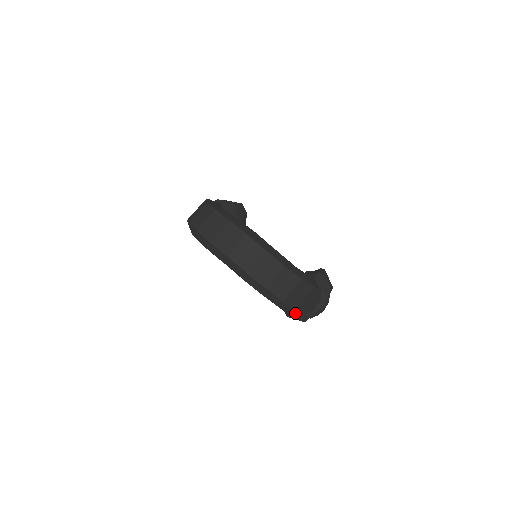
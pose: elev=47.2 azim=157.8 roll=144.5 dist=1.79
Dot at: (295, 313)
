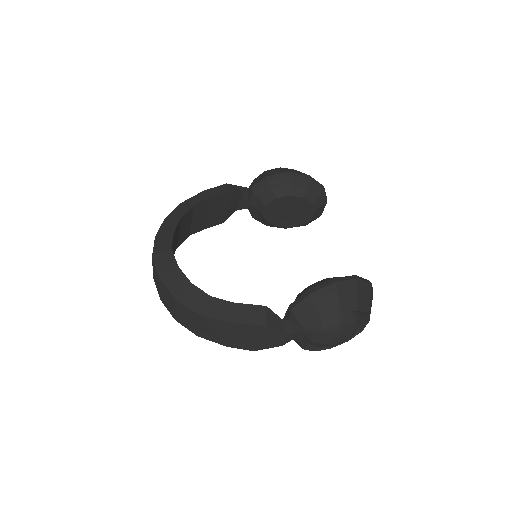
Dot at: occluded
